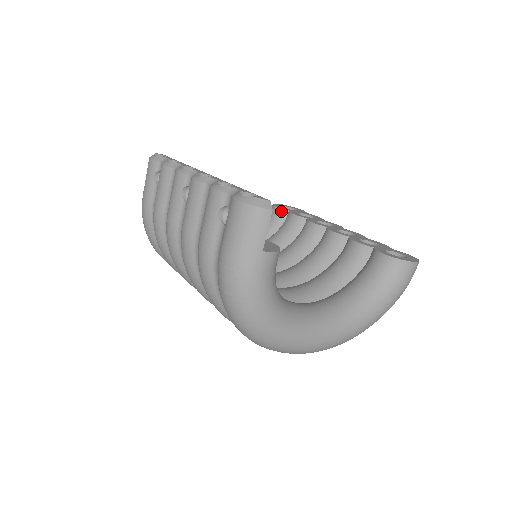
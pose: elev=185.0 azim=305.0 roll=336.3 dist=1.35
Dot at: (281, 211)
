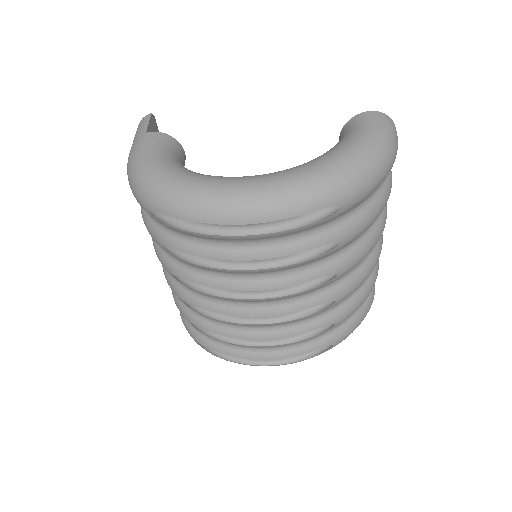
Dot at: occluded
